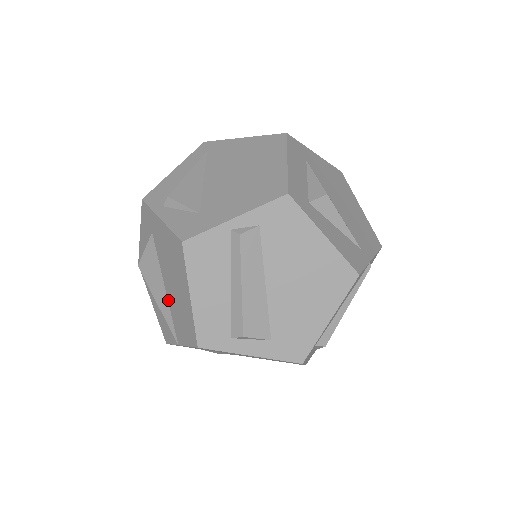
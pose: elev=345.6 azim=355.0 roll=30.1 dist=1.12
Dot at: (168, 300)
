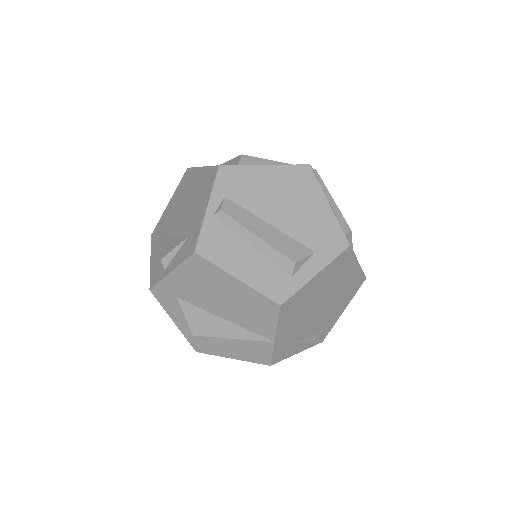
Dot at: (234, 323)
